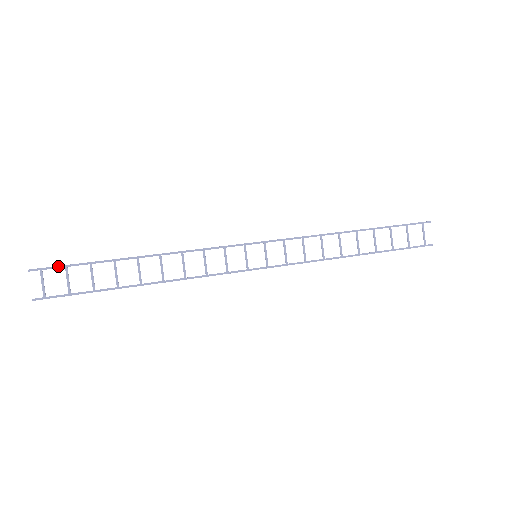
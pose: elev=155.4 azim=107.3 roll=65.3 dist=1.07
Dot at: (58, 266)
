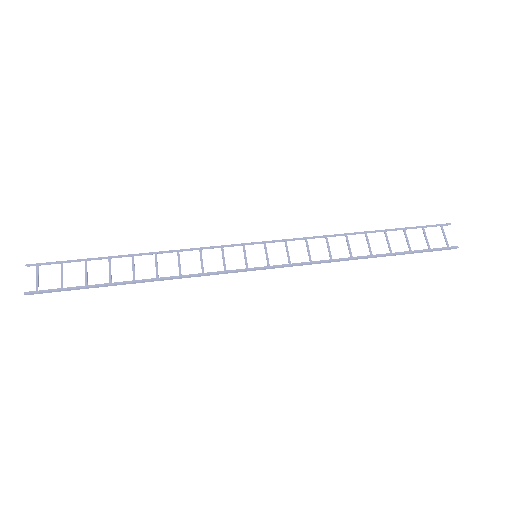
Dot at: (54, 262)
